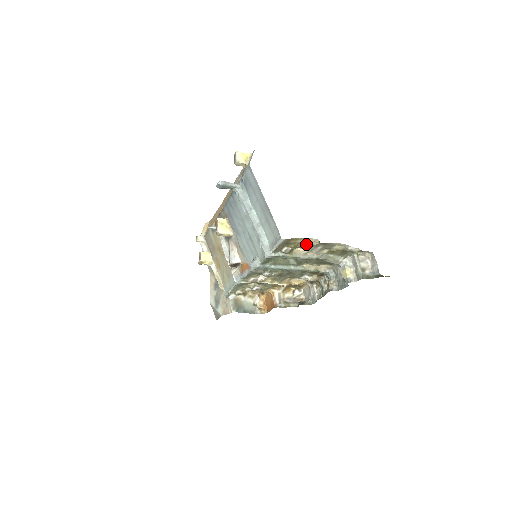
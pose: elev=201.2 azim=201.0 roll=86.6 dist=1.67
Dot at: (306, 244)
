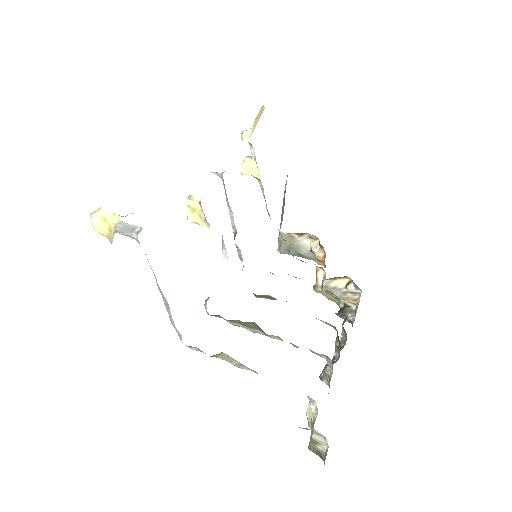
Dot at: occluded
